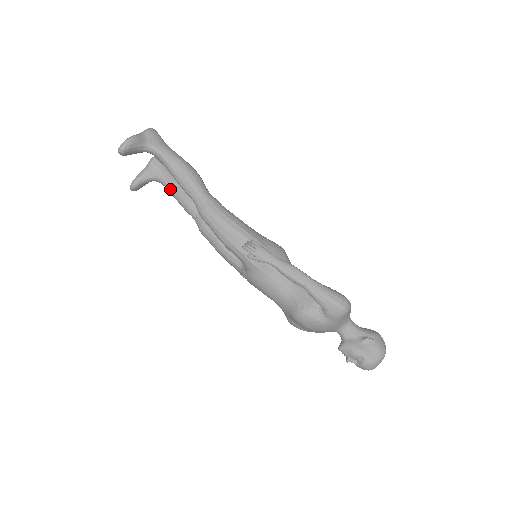
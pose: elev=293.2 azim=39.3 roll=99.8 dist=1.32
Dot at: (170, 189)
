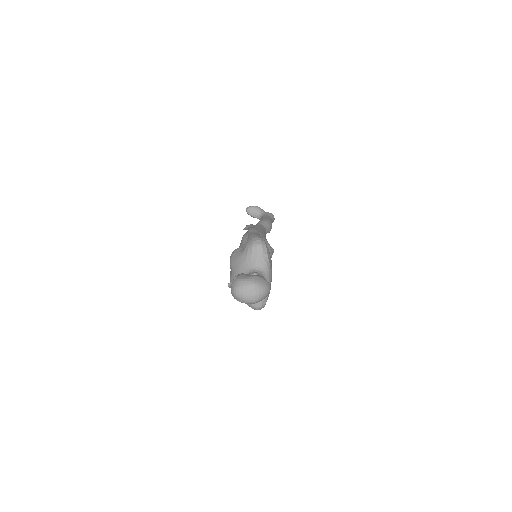
Dot at: occluded
